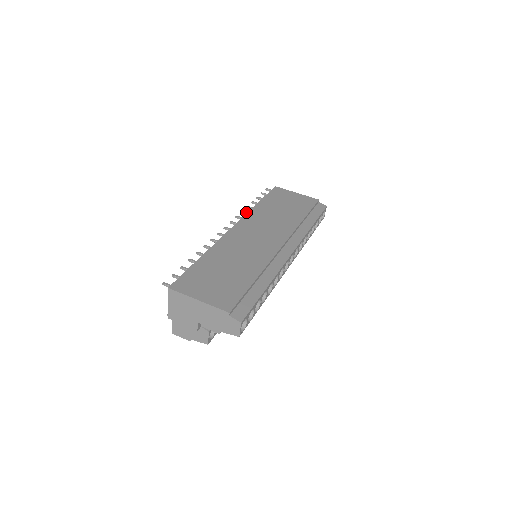
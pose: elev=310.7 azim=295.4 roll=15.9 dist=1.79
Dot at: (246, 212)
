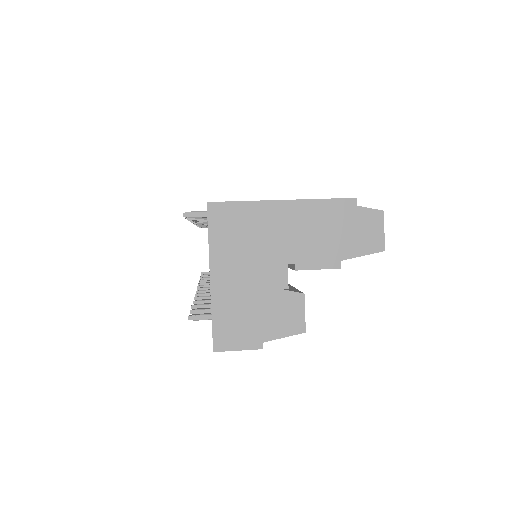
Dot at: occluded
